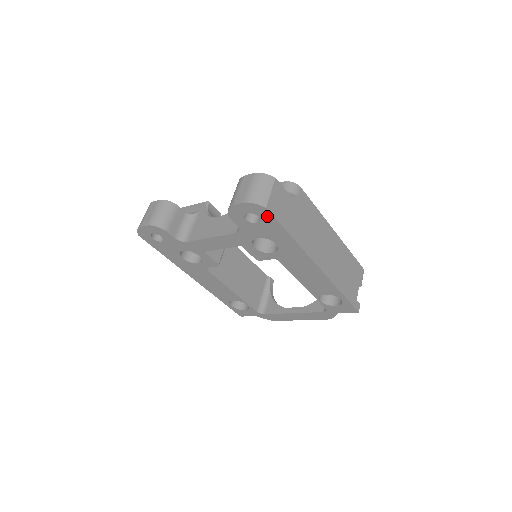
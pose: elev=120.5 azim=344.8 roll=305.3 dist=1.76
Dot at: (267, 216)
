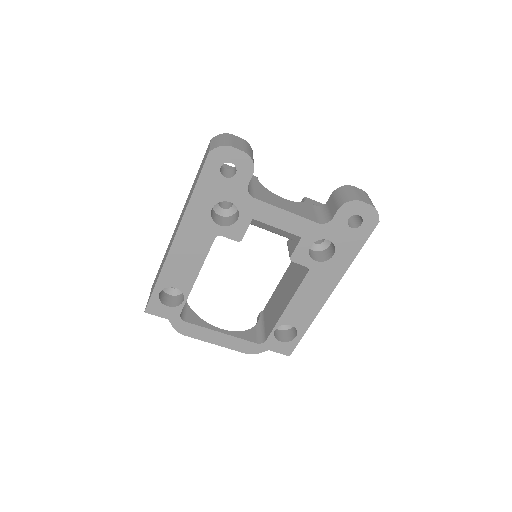
Dot at: (368, 228)
